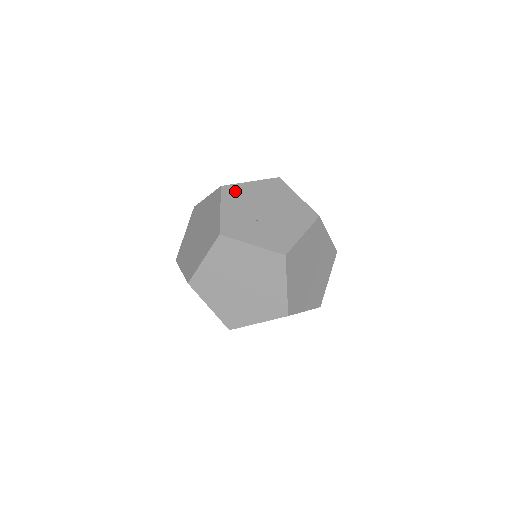
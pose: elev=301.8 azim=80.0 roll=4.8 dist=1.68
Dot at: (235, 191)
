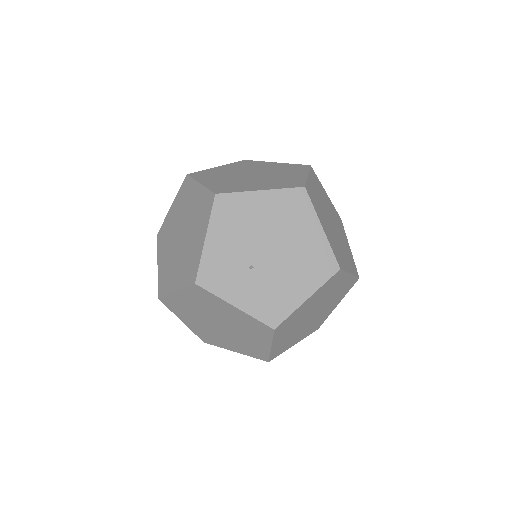
Dot at: (233, 207)
